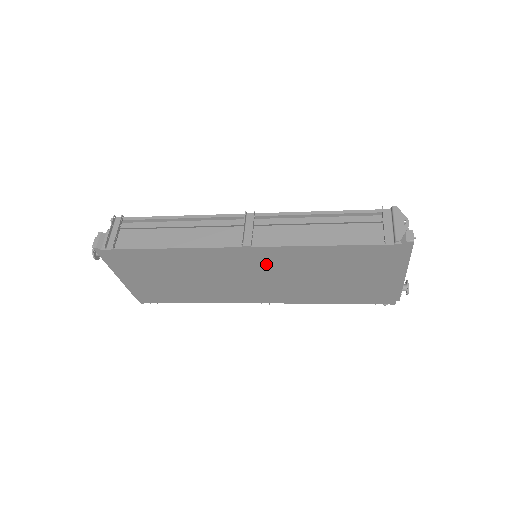
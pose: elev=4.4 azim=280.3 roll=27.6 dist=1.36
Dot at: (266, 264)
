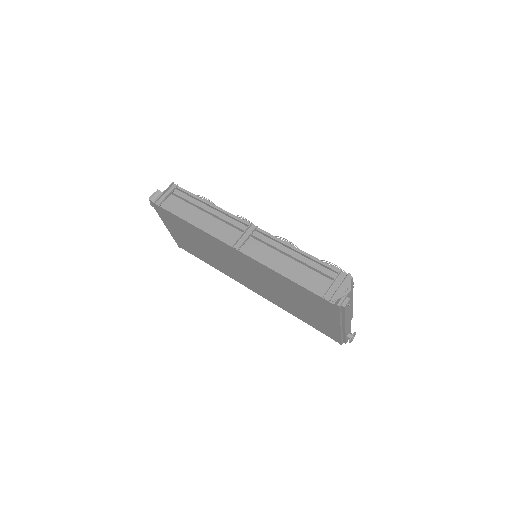
Dot at: (250, 267)
